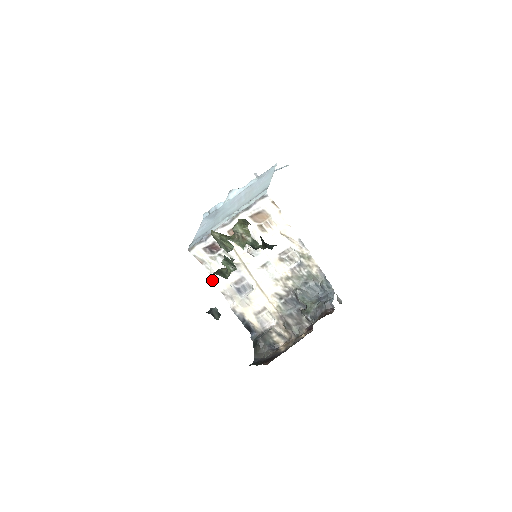
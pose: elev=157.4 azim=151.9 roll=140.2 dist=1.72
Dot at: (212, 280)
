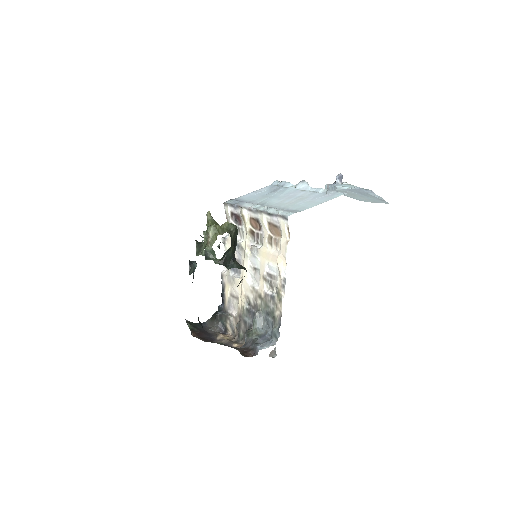
Dot at: (224, 241)
